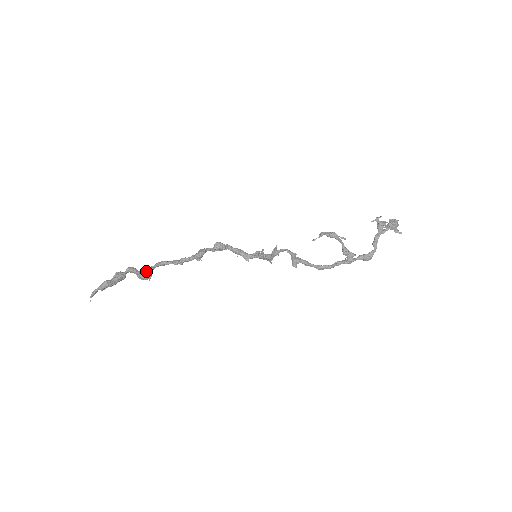
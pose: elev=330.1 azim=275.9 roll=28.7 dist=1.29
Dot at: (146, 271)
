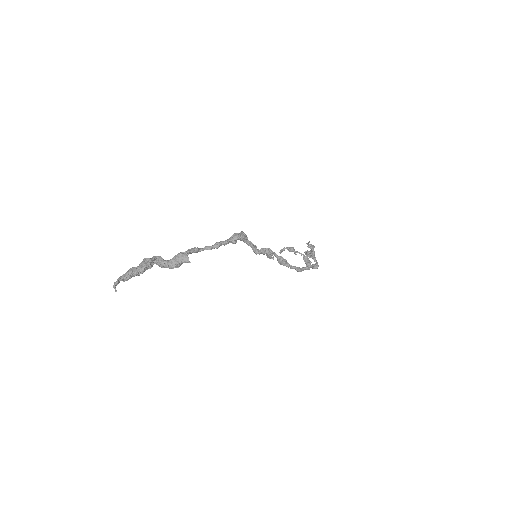
Dot at: (184, 254)
